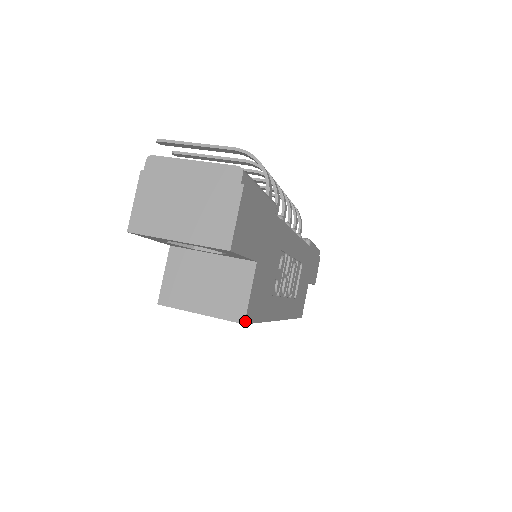
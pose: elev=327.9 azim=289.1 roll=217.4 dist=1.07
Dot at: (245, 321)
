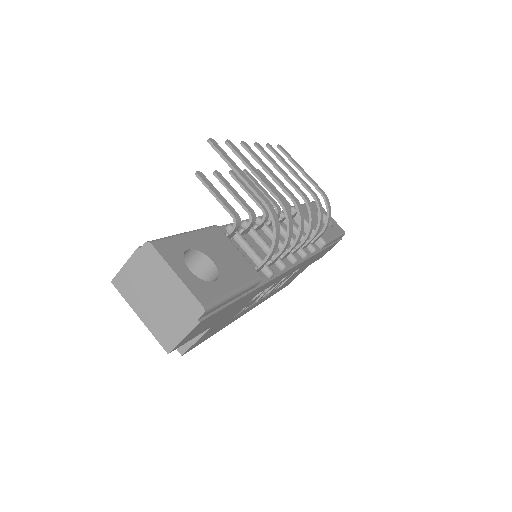
Dot at: occluded
